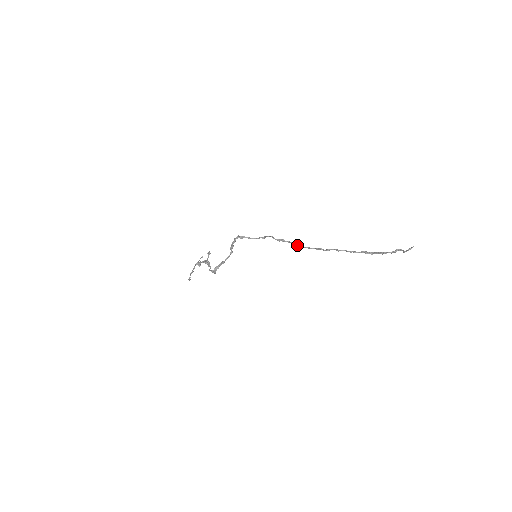
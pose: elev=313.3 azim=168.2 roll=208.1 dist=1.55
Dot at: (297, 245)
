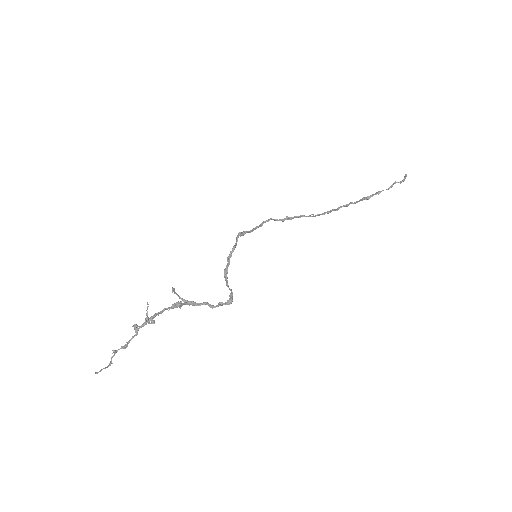
Dot at: (309, 216)
